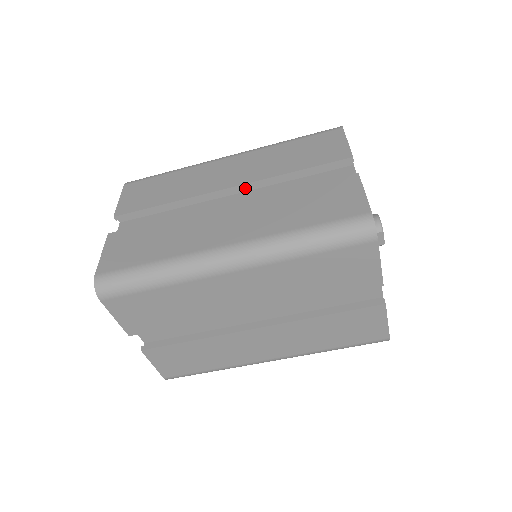
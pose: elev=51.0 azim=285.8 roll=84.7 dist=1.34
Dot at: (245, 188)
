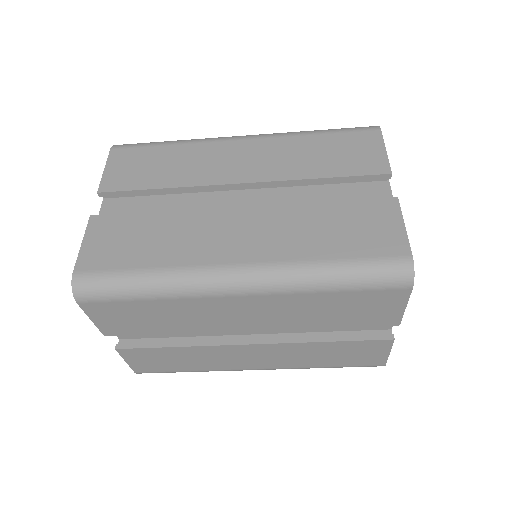
Dot at: (261, 186)
